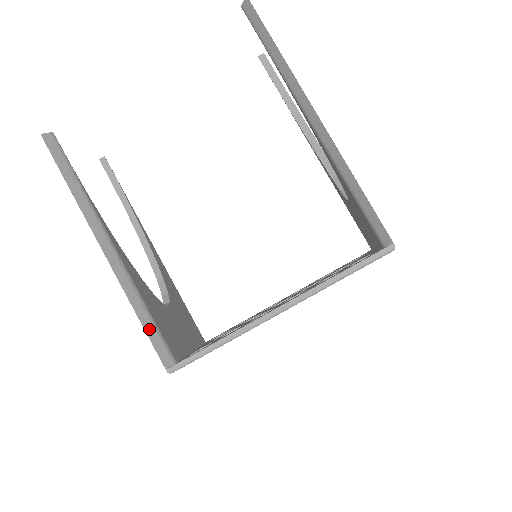
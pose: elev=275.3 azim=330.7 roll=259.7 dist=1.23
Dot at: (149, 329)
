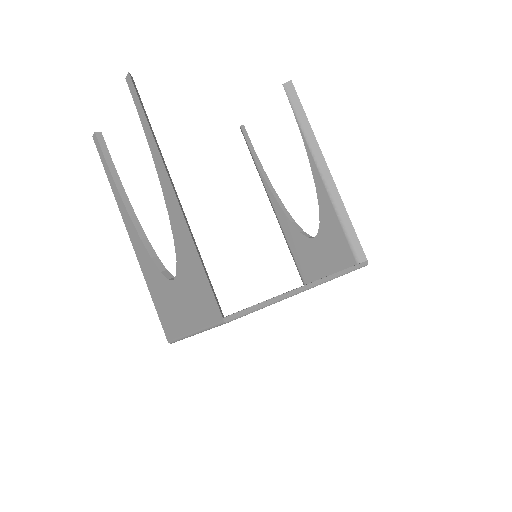
Dot at: (208, 277)
